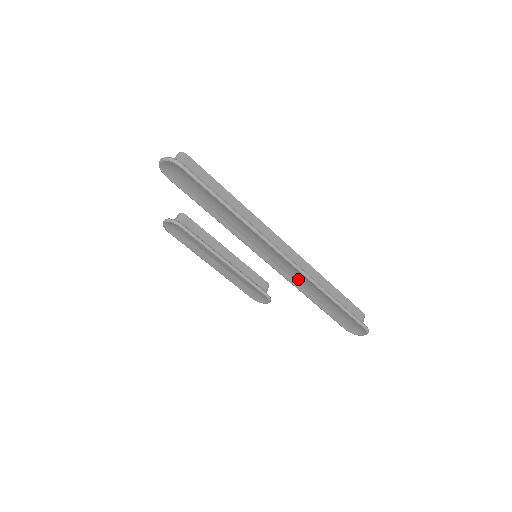
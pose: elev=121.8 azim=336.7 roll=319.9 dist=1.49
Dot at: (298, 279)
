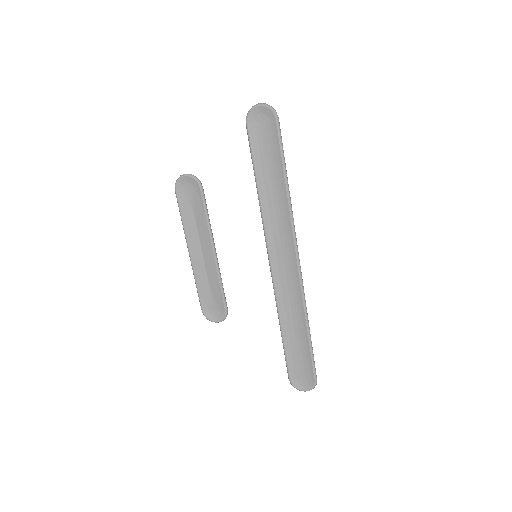
Dot at: (288, 296)
